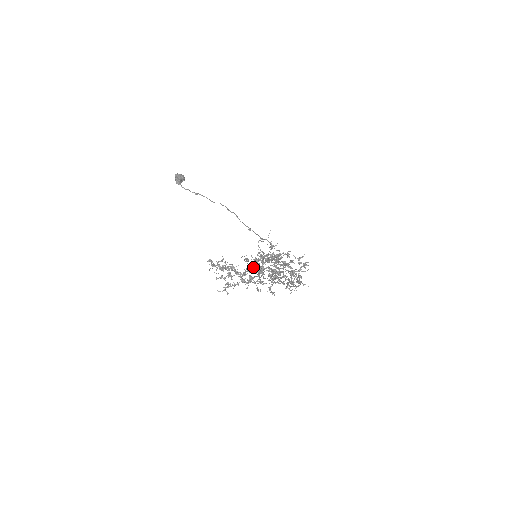
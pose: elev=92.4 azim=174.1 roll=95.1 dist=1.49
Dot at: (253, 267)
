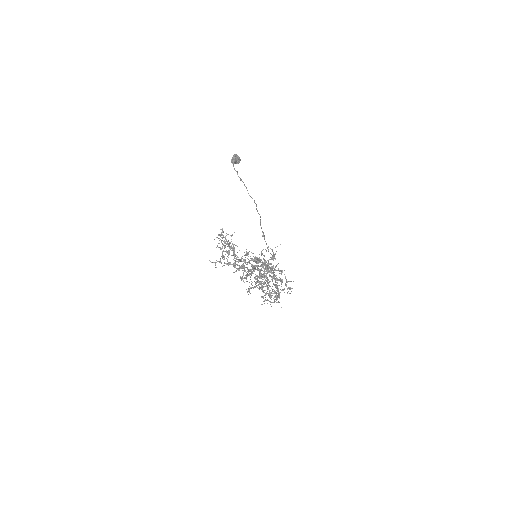
Dot at: (248, 262)
